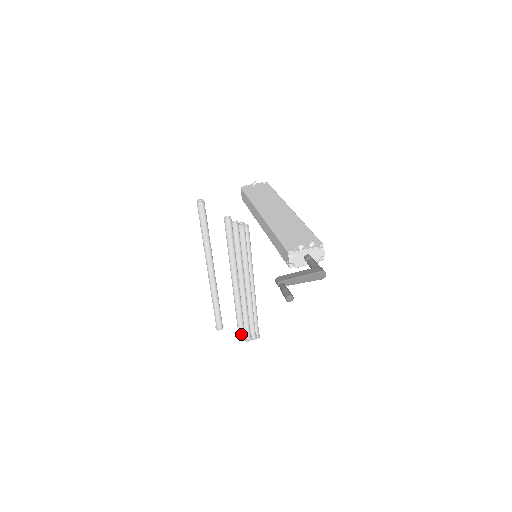
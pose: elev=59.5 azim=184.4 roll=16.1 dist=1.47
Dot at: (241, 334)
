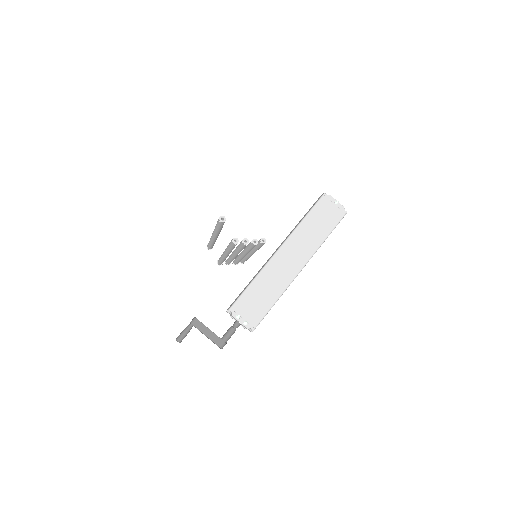
Dot at: occluded
